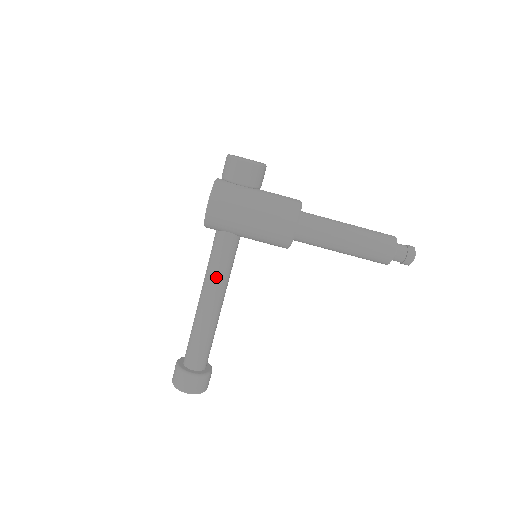
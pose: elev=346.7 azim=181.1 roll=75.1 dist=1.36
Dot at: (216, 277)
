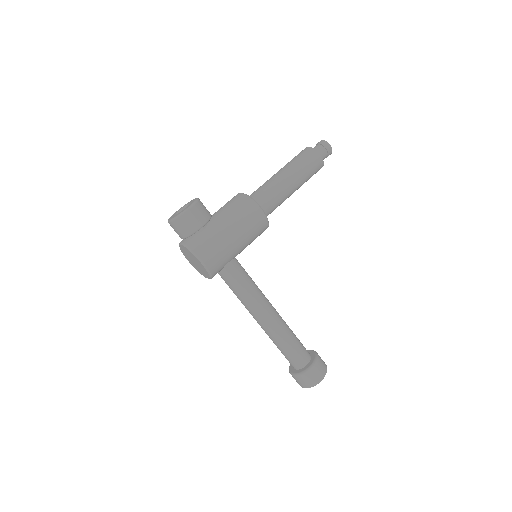
Dot at: (254, 297)
